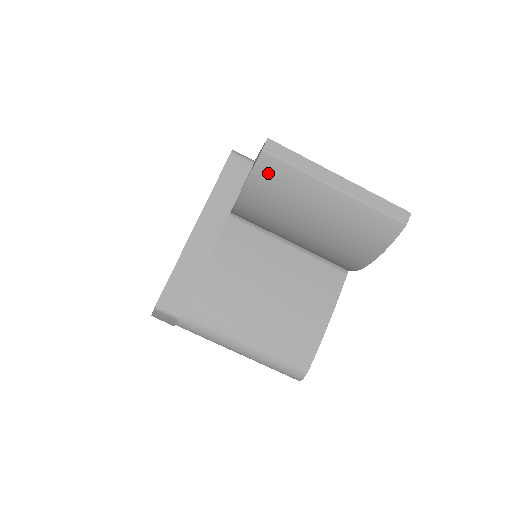
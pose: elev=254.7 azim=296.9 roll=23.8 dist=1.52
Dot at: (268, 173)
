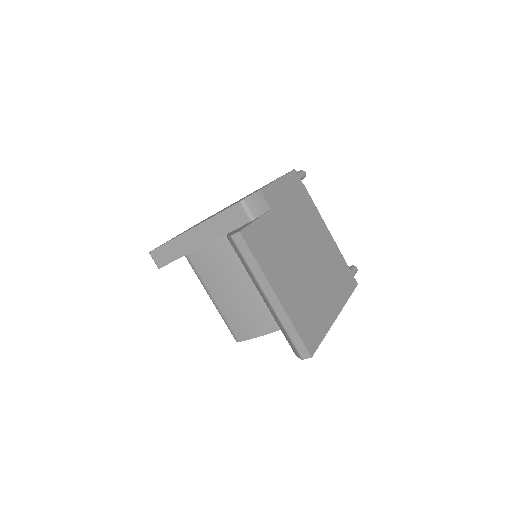
Dot at: (234, 248)
